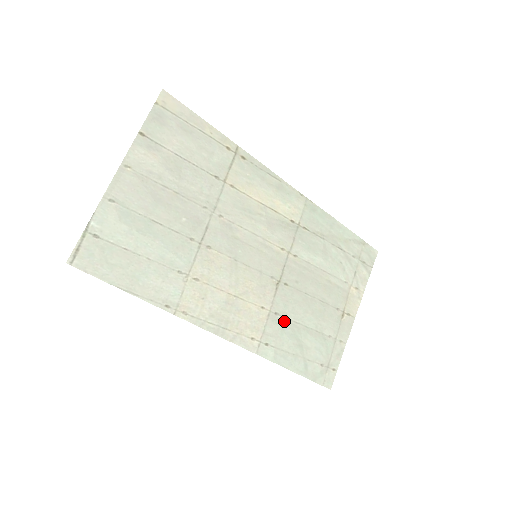
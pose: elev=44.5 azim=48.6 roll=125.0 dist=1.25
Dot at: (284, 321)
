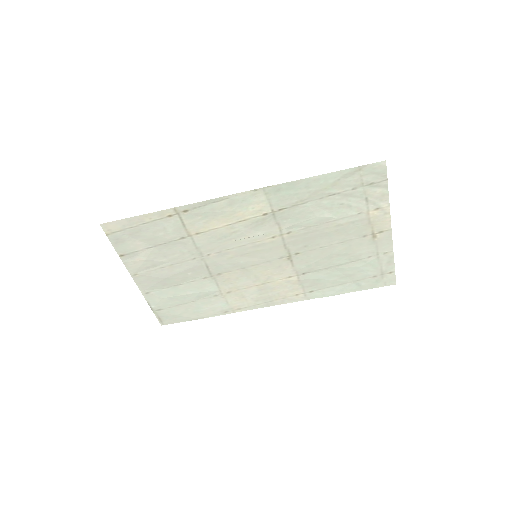
Dot at: (315, 273)
